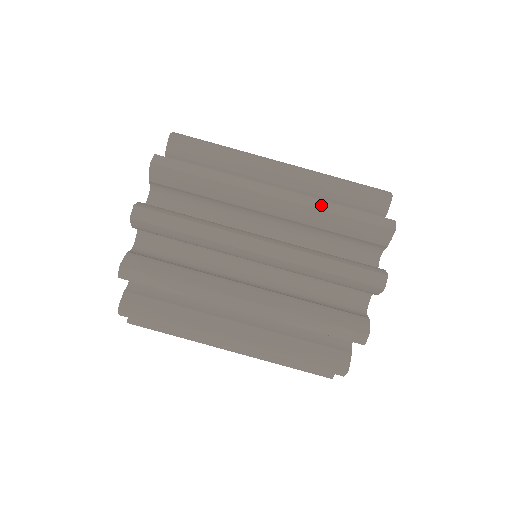
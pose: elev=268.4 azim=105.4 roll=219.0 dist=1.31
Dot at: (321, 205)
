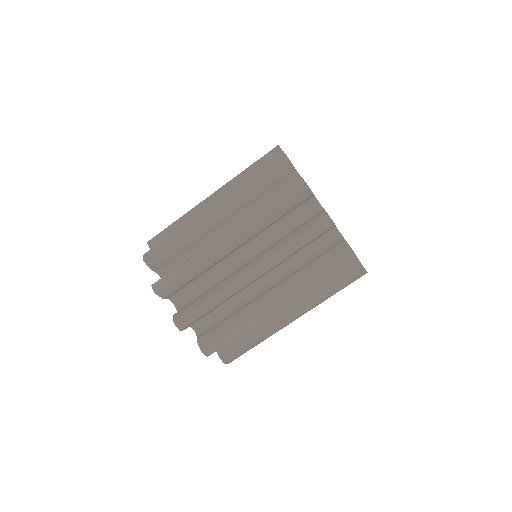
Dot at: (239, 187)
